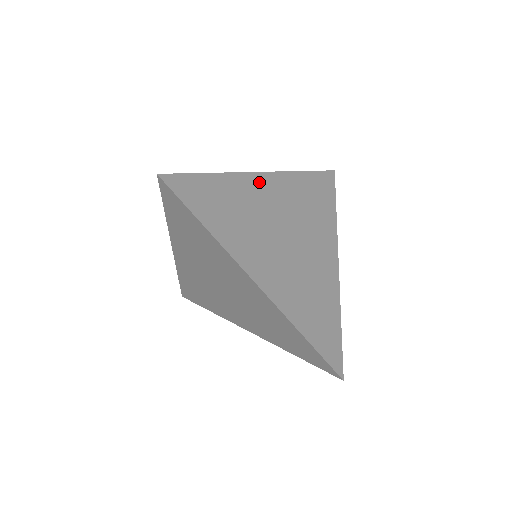
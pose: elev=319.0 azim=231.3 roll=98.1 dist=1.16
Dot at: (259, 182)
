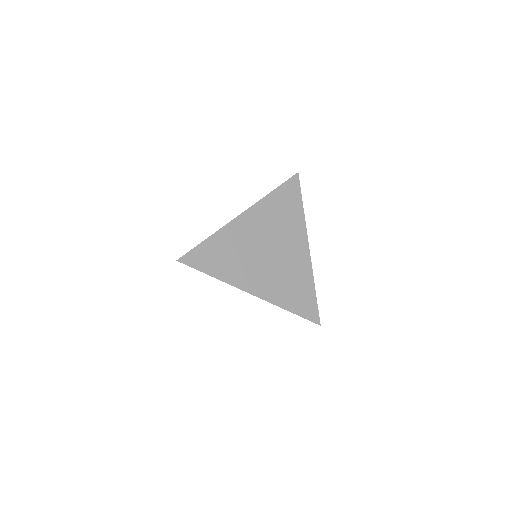
Dot at: (240, 223)
